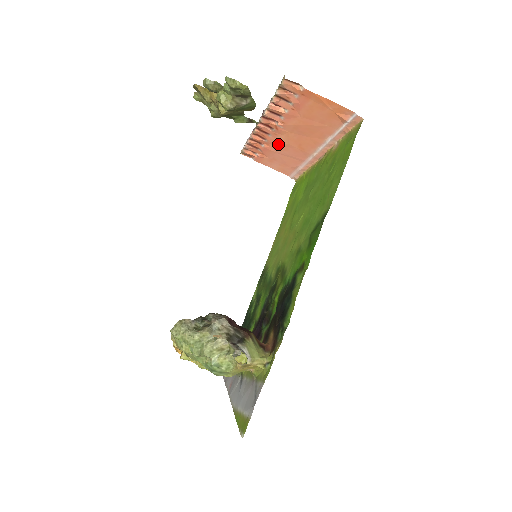
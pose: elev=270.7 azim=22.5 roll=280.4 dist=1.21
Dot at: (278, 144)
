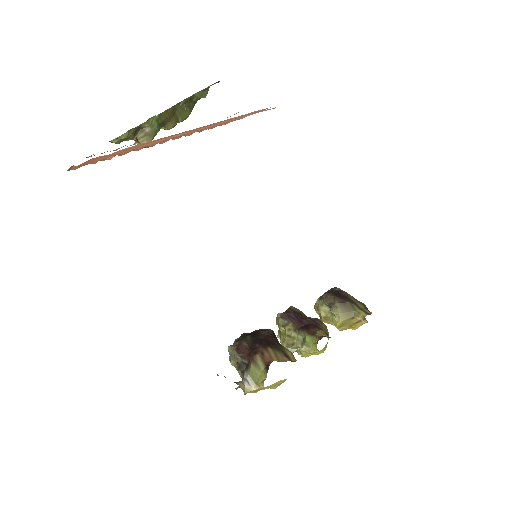
Dot at: (195, 131)
